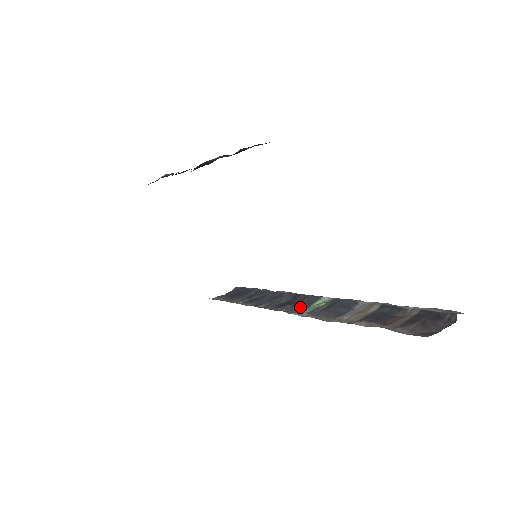
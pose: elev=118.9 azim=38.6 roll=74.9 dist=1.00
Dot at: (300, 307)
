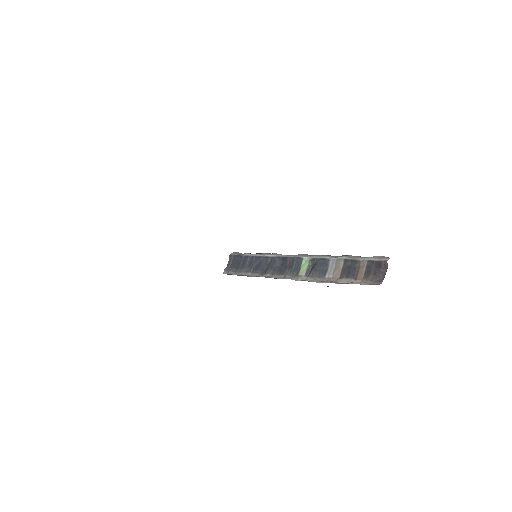
Dot at: (296, 271)
